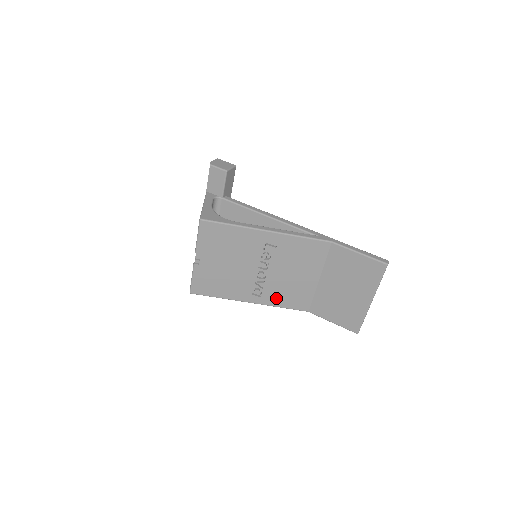
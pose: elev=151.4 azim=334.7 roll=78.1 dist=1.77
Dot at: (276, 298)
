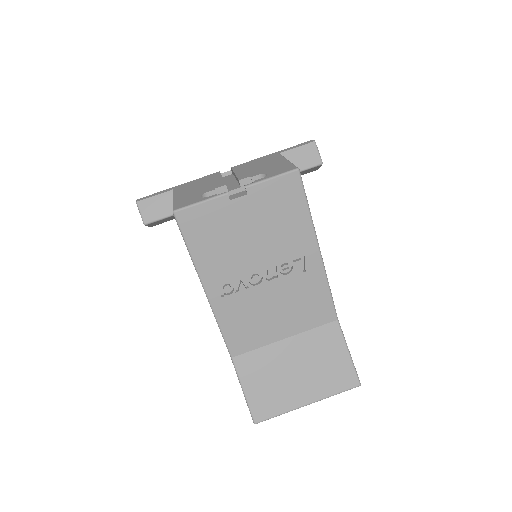
Dot at: (231, 314)
